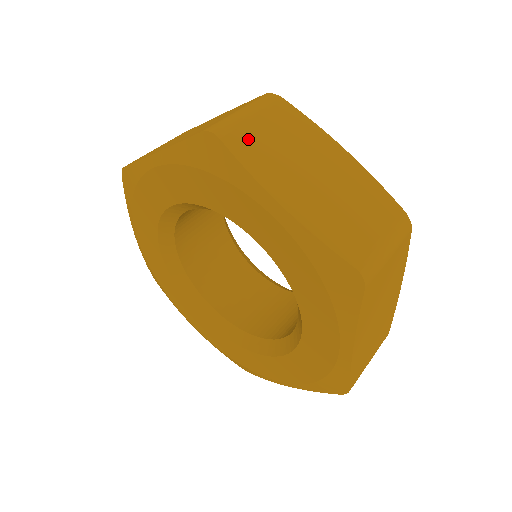
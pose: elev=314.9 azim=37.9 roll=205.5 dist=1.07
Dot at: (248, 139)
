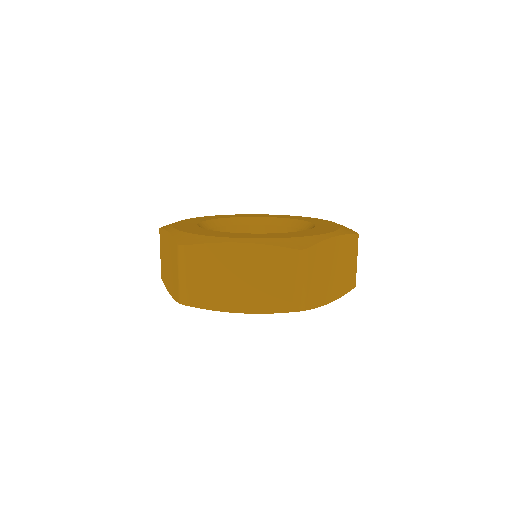
Dot at: (198, 293)
